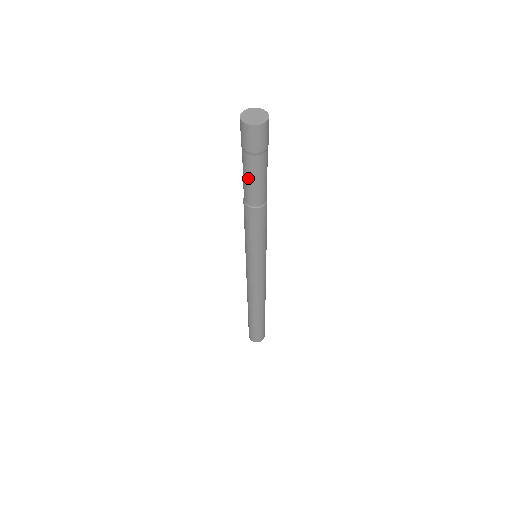
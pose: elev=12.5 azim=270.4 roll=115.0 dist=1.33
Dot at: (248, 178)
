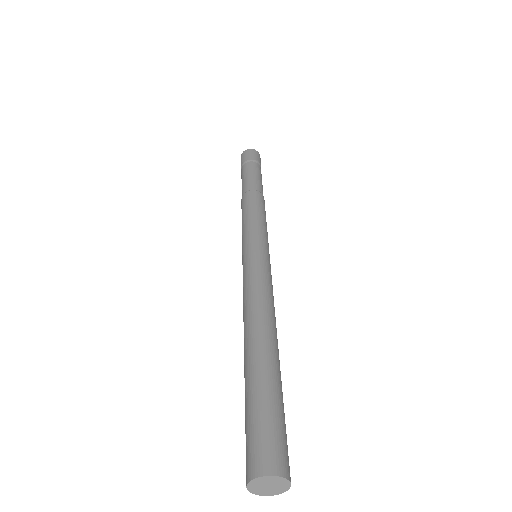
Dot at: (244, 177)
